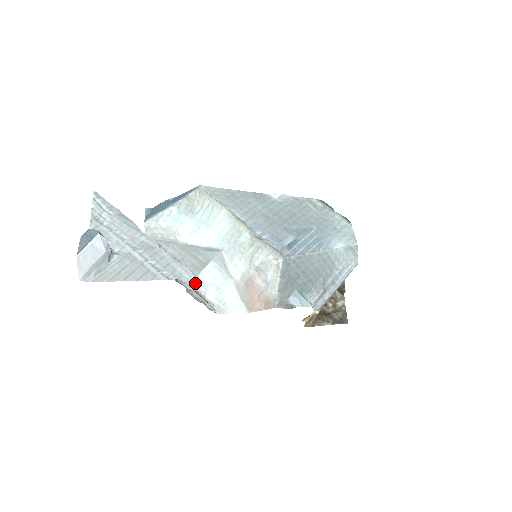
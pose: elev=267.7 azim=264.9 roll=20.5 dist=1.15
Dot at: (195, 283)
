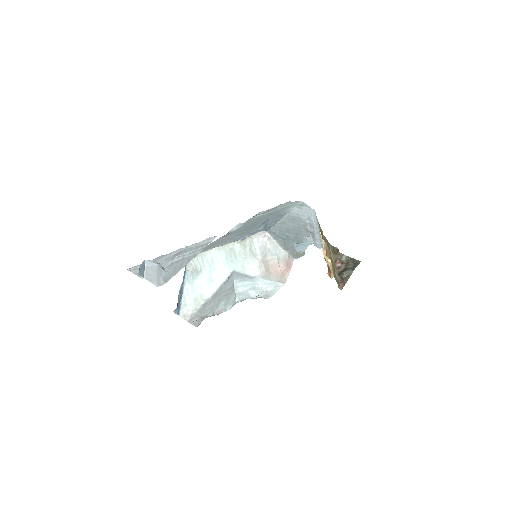
Dot at: (238, 298)
